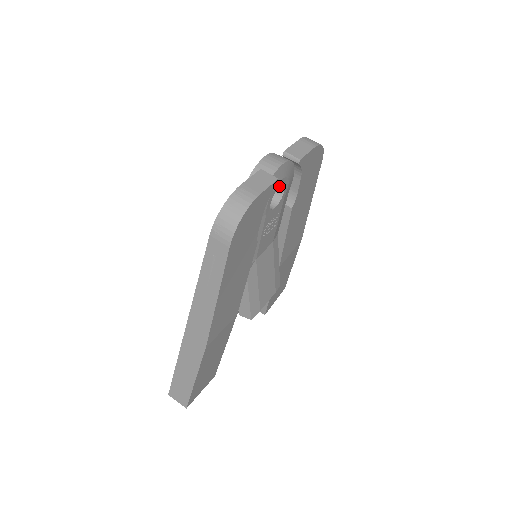
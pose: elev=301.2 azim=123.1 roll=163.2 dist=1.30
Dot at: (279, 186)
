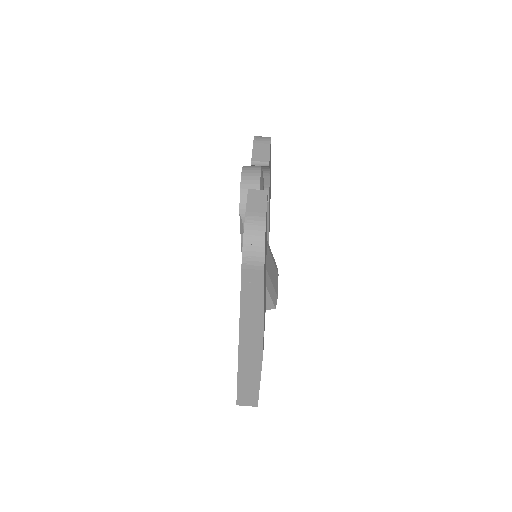
Dot at: occluded
